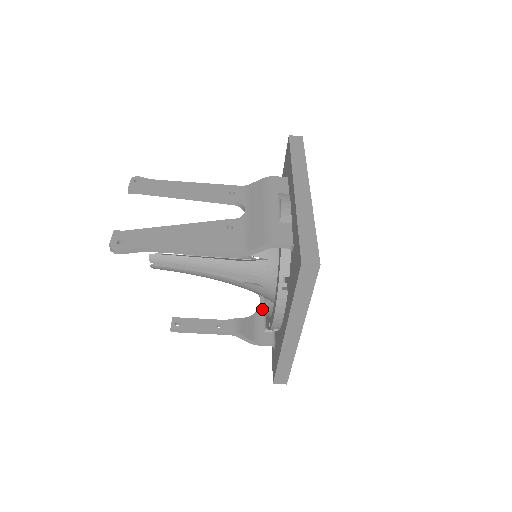
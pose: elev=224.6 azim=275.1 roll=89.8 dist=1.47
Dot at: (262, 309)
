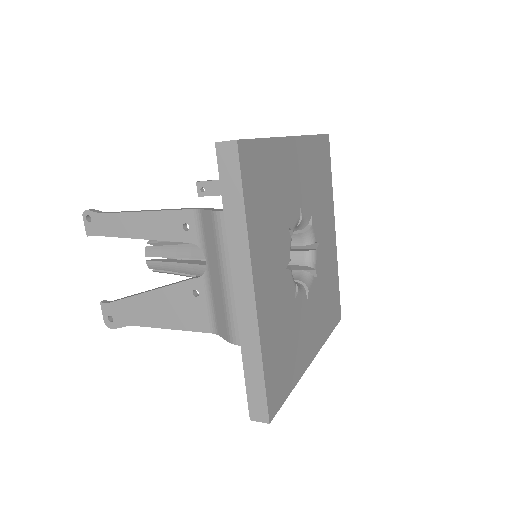
Dot at: occluded
